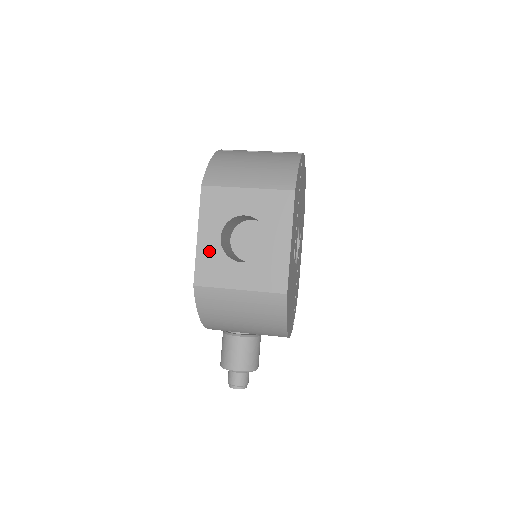
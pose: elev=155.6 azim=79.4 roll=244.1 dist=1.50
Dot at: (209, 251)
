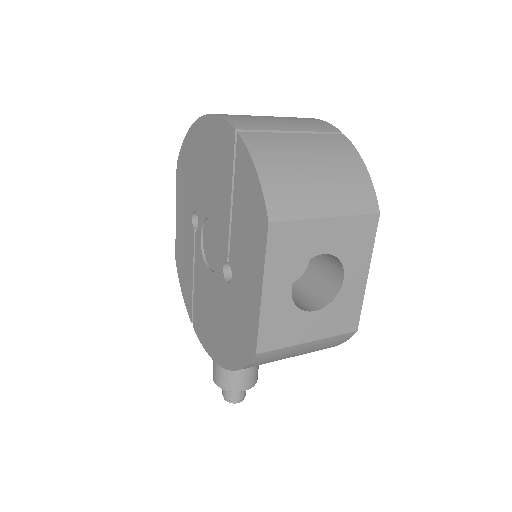
Dot at: (277, 308)
